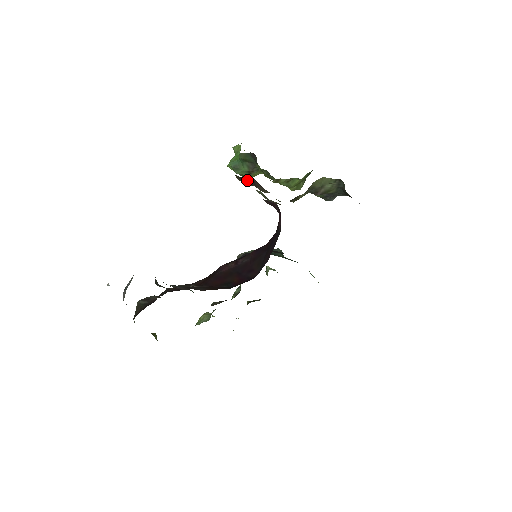
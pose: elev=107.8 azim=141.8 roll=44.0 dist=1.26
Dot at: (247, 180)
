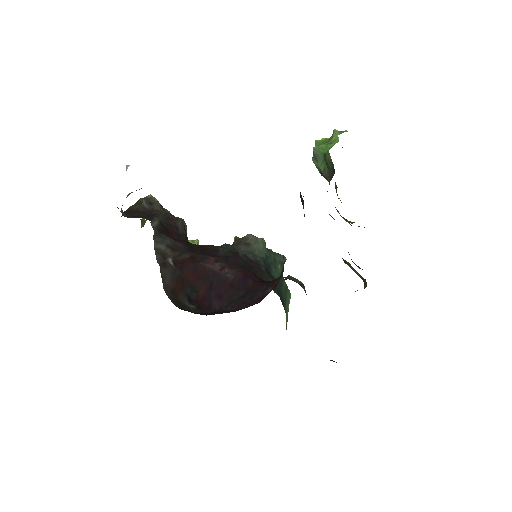
Dot at: (301, 197)
